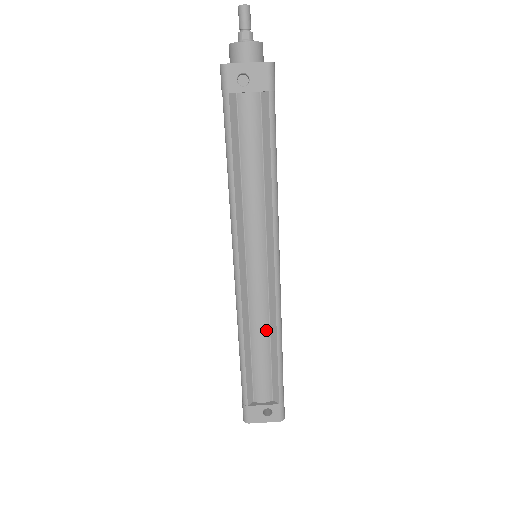
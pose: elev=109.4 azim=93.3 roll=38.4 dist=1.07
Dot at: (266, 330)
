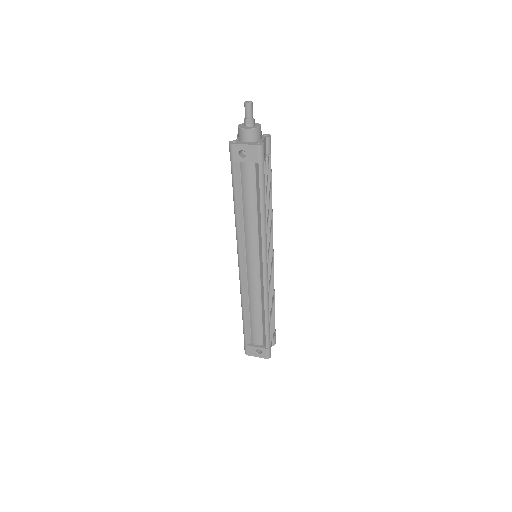
Dot at: (259, 303)
